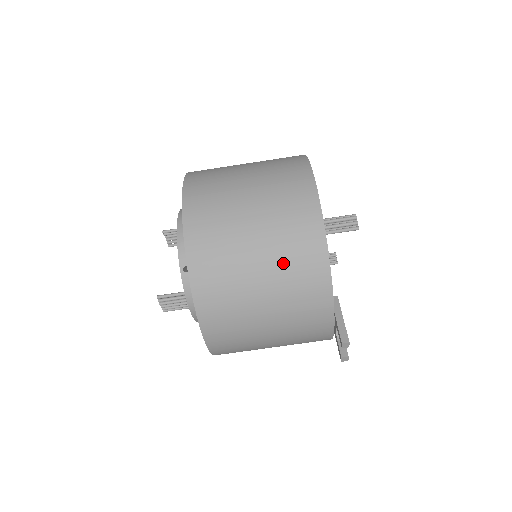
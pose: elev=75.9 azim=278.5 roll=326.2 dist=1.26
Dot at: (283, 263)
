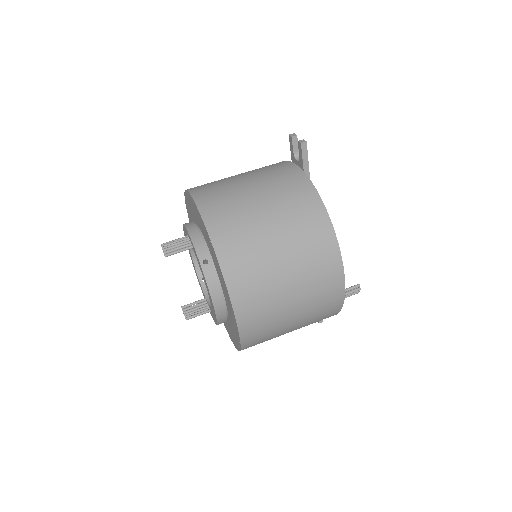
Dot at: occluded
